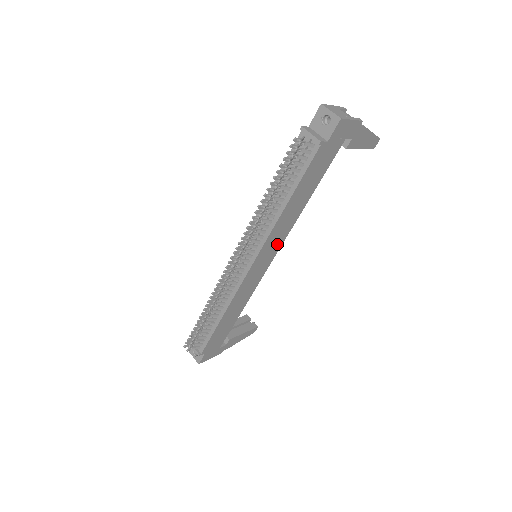
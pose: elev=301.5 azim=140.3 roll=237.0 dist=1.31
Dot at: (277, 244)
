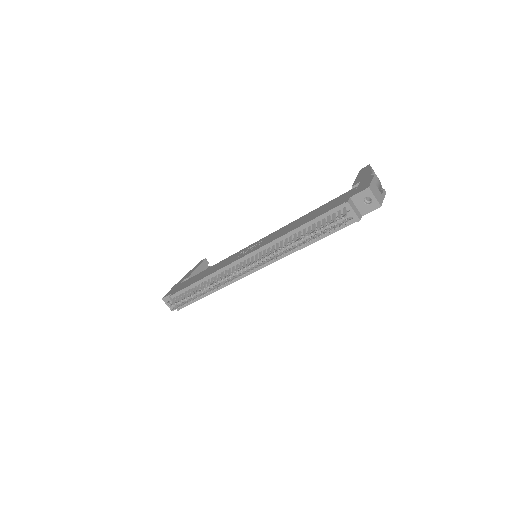
Dot at: occluded
